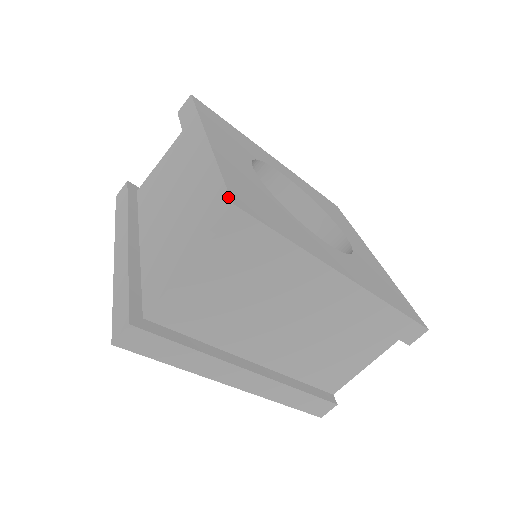
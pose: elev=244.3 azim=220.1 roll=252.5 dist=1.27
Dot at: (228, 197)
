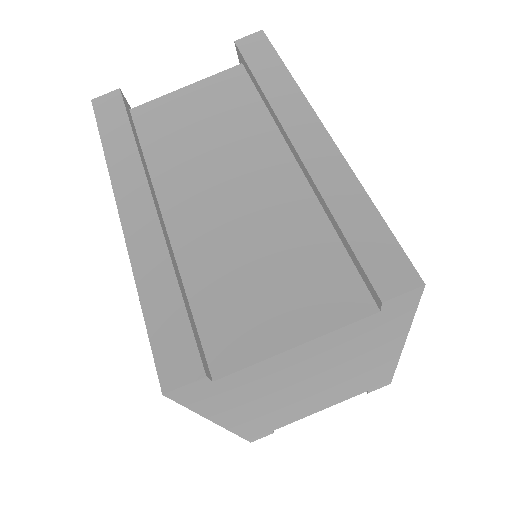
Dot at: occluded
